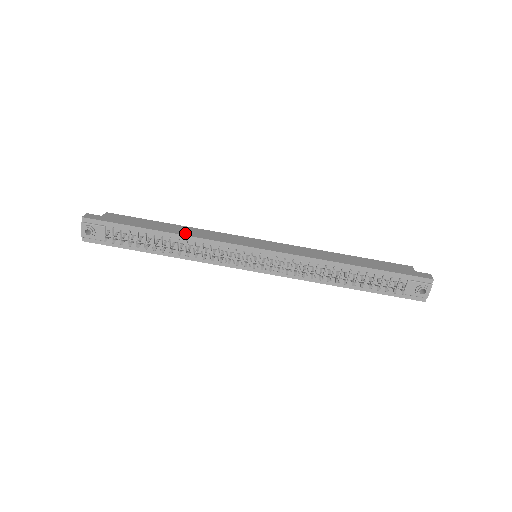
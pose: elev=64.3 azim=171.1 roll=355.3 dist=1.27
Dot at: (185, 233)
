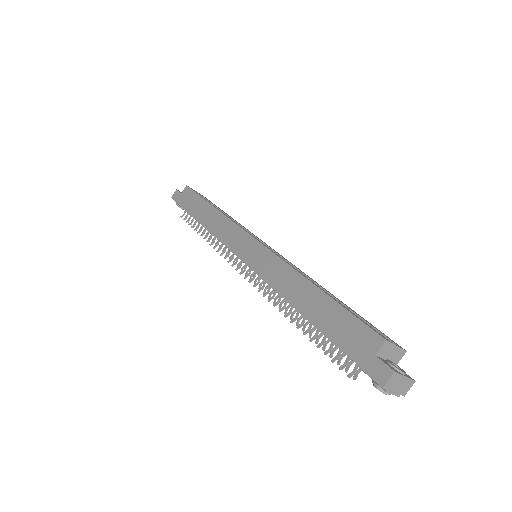
Dot at: (208, 225)
